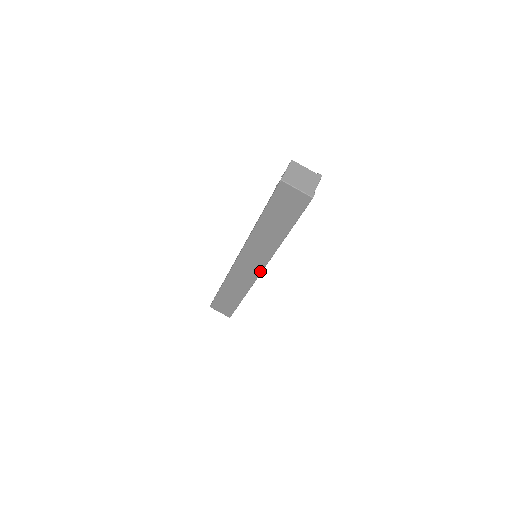
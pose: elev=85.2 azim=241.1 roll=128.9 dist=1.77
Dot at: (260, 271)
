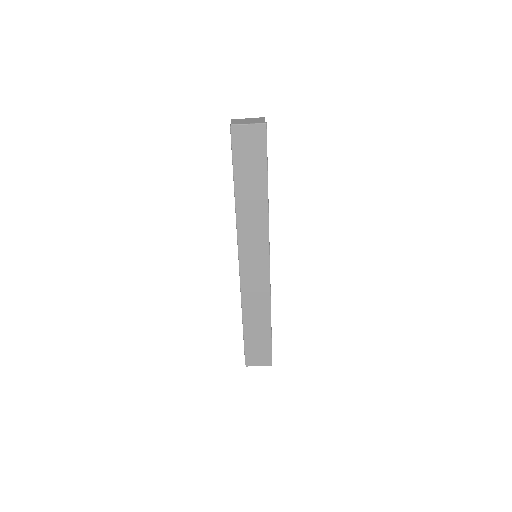
Dot at: (268, 263)
